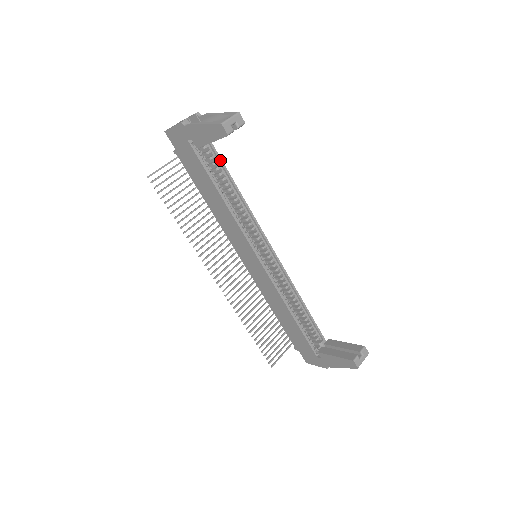
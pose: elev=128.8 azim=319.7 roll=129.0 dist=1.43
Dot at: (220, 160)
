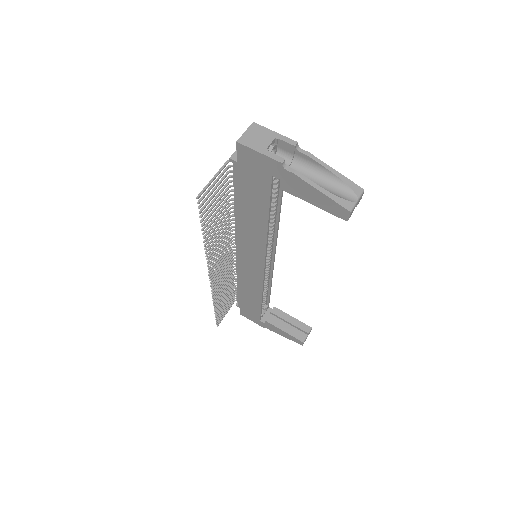
Dot at: occluded
